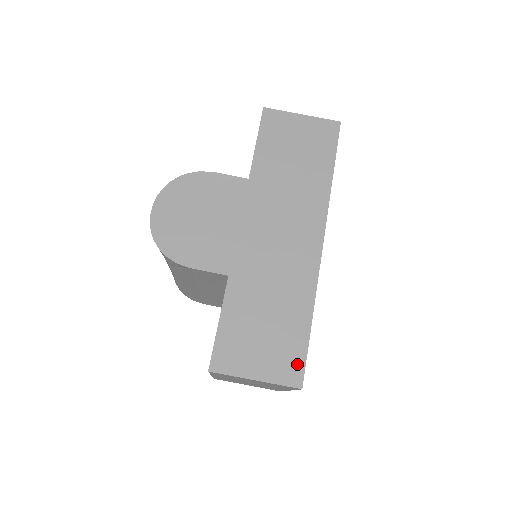
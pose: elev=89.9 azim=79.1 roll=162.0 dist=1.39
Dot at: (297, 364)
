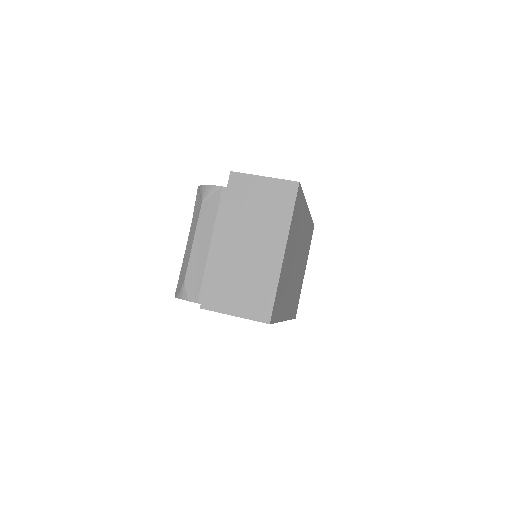
Dot at: occluded
